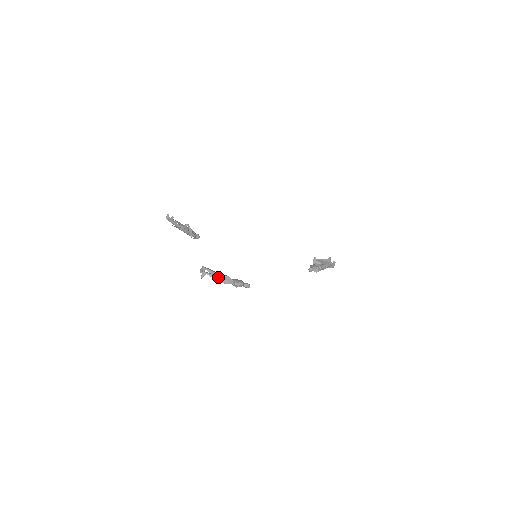
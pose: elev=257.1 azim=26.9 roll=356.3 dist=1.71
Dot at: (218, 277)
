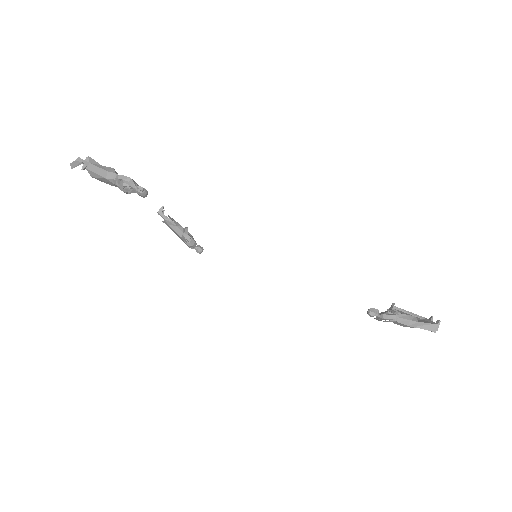
Dot at: (95, 165)
